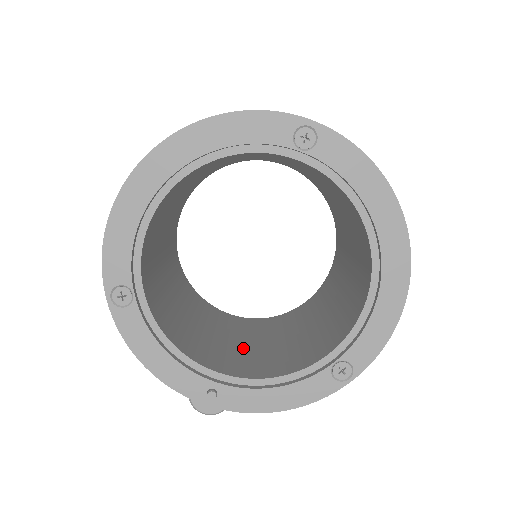
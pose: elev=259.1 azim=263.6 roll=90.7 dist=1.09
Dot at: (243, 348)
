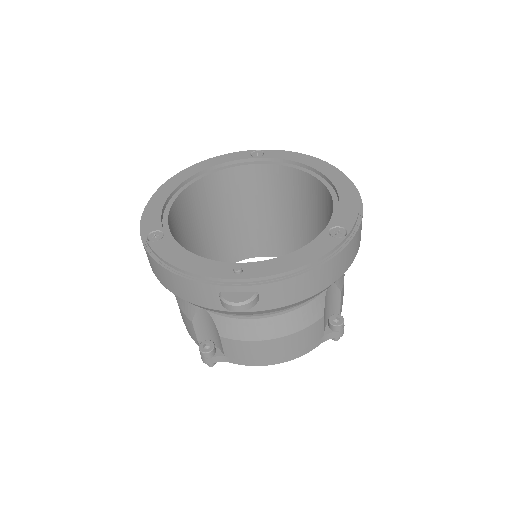
Dot at: occluded
